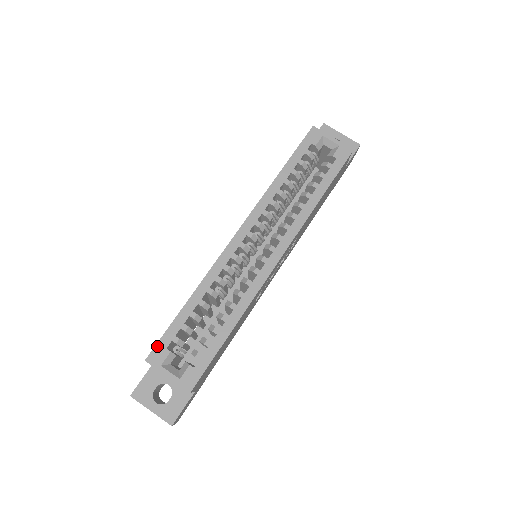
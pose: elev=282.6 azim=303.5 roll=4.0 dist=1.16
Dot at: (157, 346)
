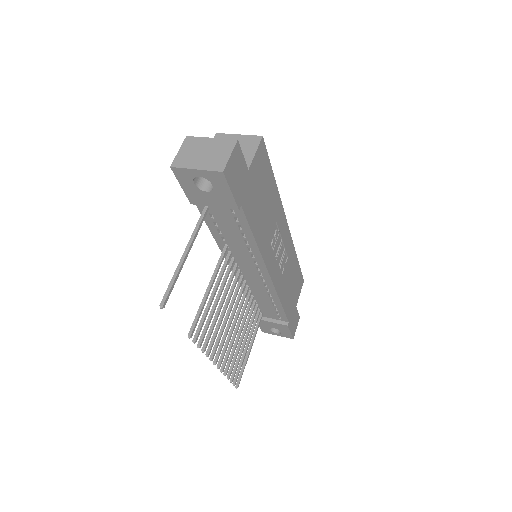
Dot at: occluded
